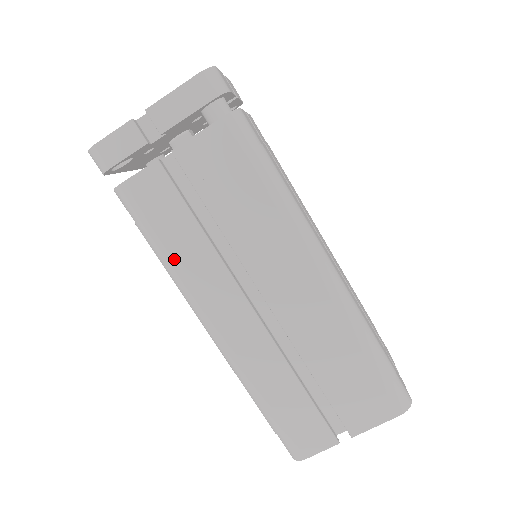
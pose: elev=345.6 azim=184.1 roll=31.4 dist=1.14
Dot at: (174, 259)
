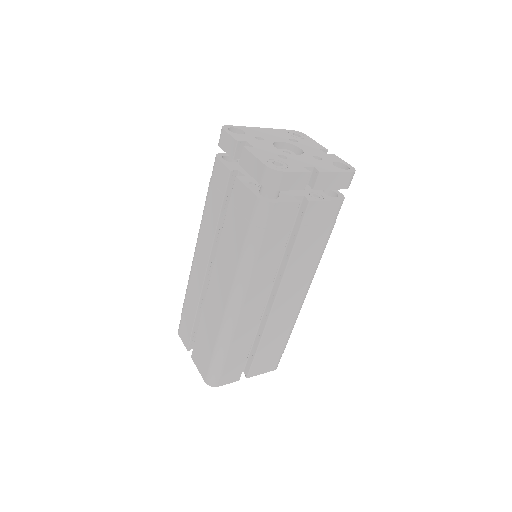
Dot at: (205, 212)
